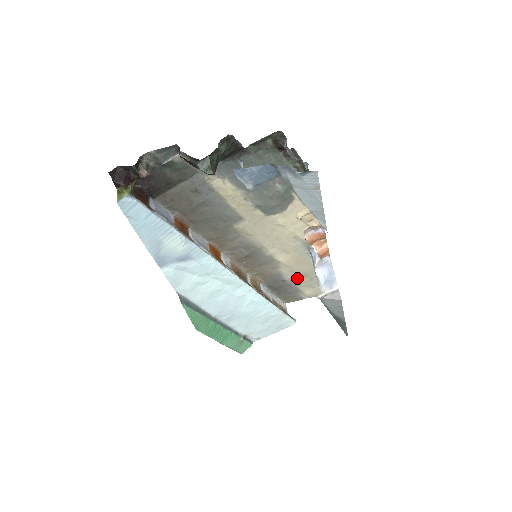
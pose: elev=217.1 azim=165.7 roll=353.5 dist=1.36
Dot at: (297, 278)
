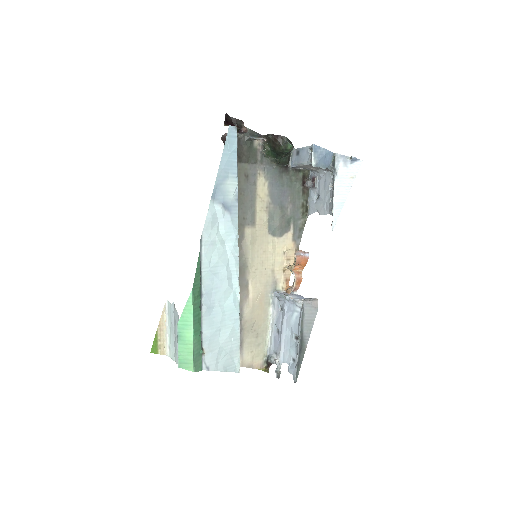
Dot at: (249, 327)
